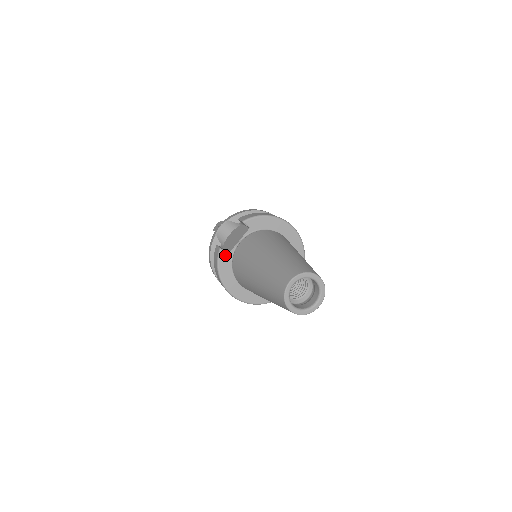
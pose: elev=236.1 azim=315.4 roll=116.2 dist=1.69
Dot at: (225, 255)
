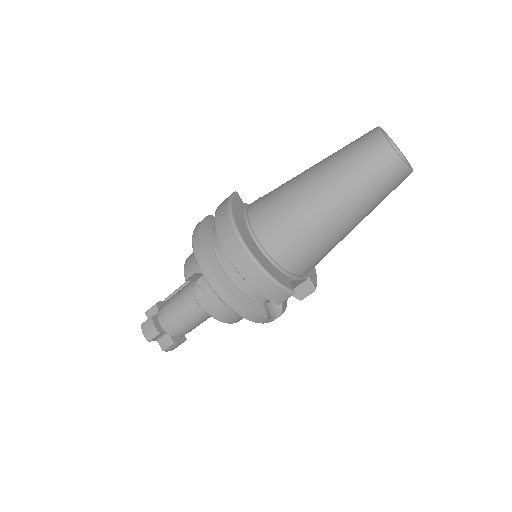
Dot at: (240, 199)
